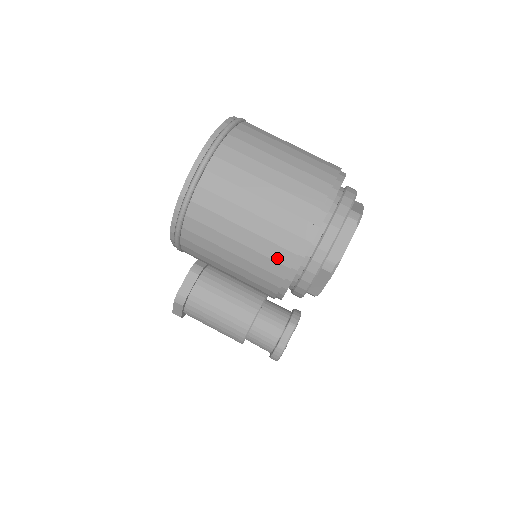
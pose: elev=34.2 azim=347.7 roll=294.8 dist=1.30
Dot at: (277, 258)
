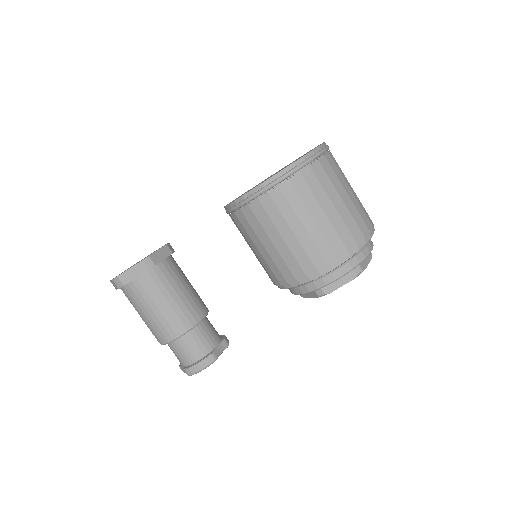
Dot at: (344, 239)
